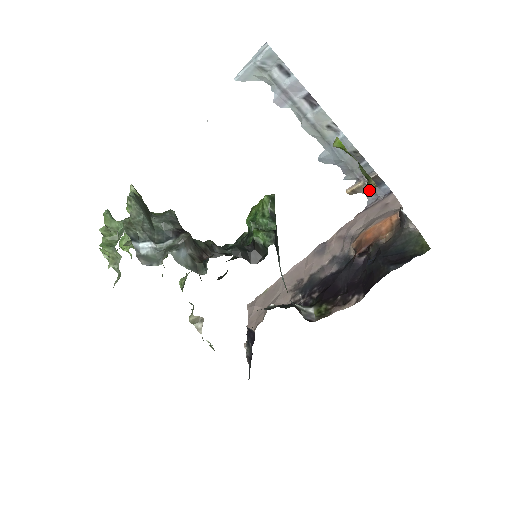
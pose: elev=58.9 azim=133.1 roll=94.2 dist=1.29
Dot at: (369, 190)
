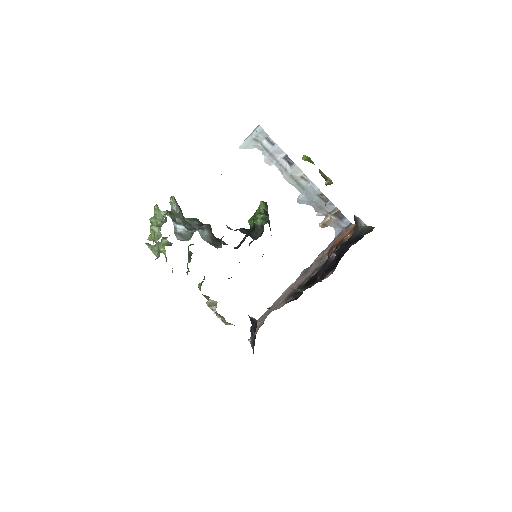
Dot at: (335, 223)
